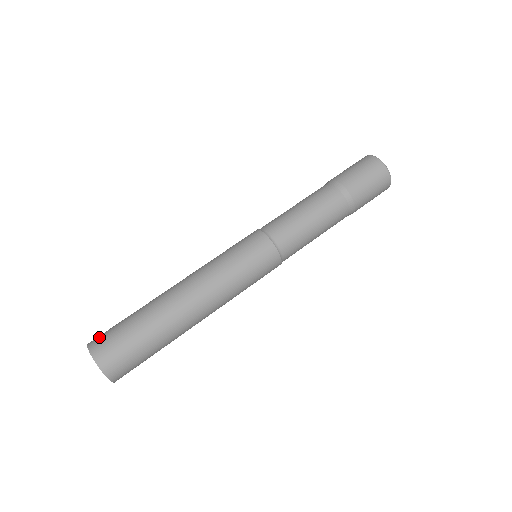
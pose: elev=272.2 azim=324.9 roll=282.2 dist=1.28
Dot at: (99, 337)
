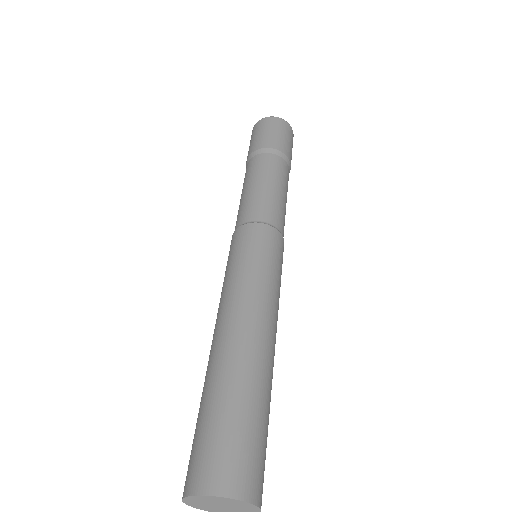
Dot at: (187, 473)
